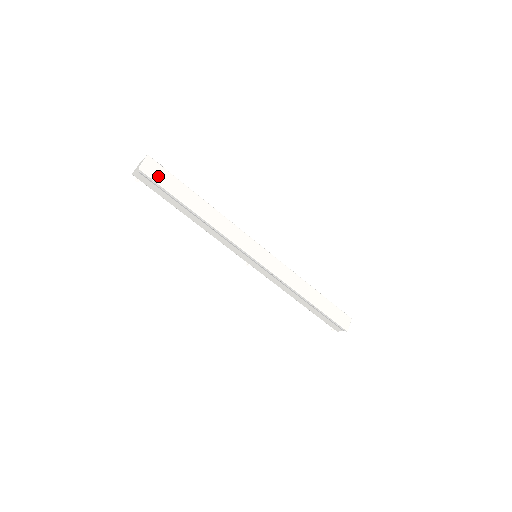
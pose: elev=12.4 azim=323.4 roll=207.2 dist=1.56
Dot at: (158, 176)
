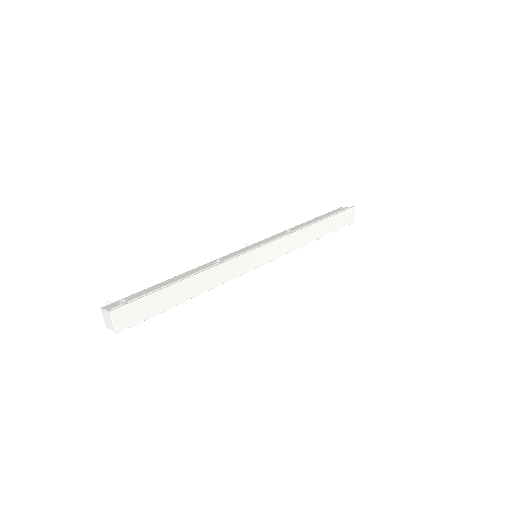
Dot at: (136, 315)
